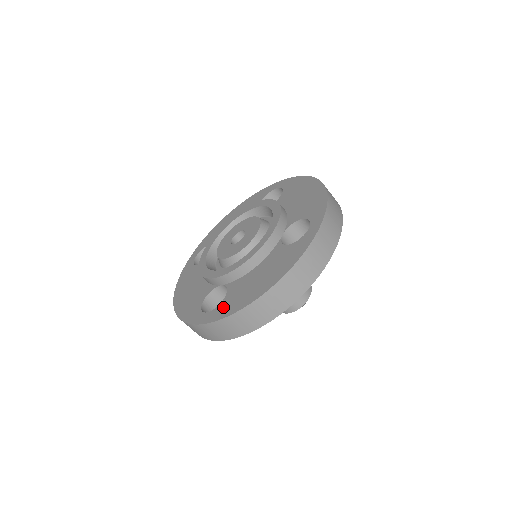
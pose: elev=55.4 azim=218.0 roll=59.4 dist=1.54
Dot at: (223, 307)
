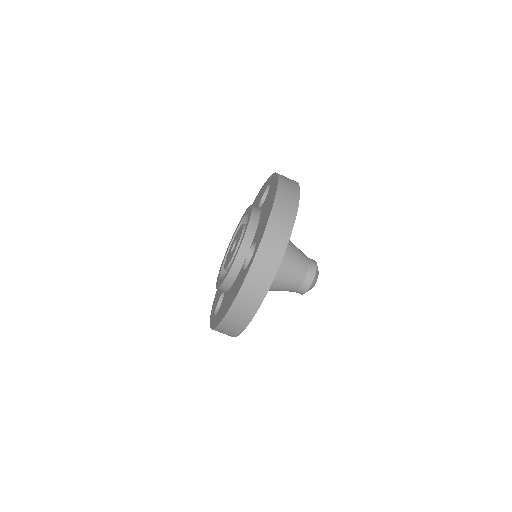
Dot at: (259, 237)
